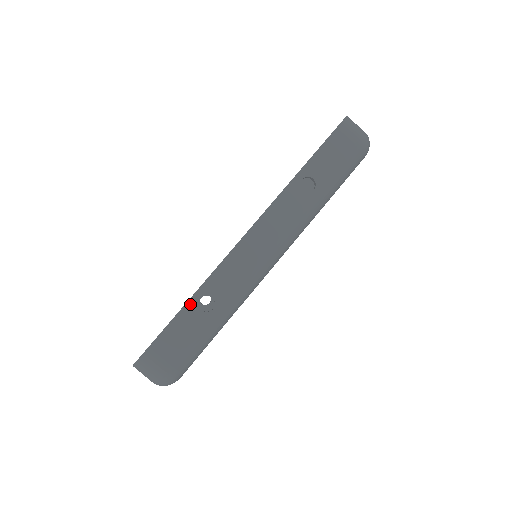
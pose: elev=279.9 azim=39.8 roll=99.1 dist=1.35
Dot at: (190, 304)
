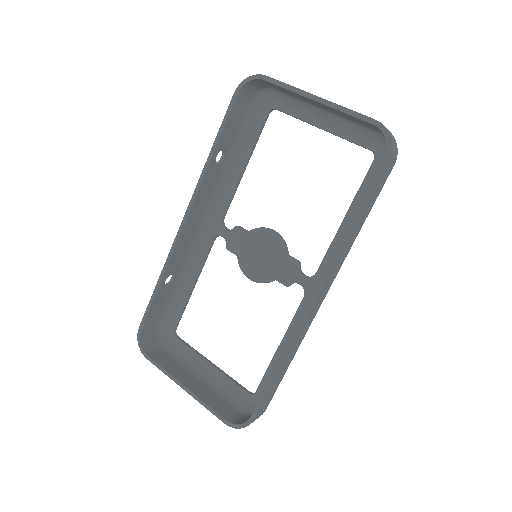
Dot at: (278, 375)
